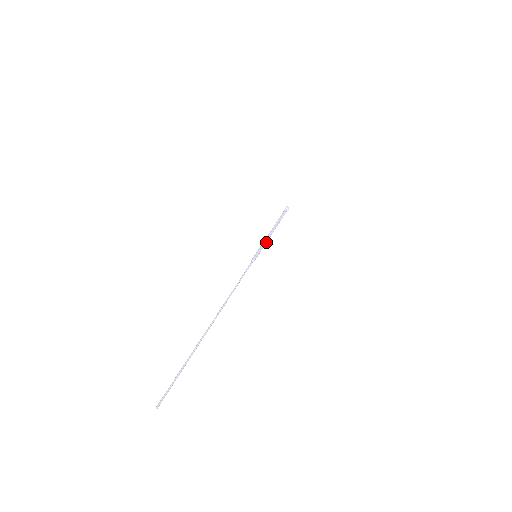
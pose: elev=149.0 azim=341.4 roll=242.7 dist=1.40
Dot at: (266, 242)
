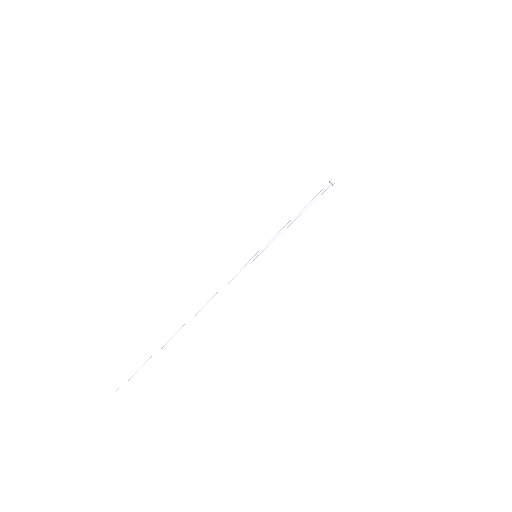
Dot at: occluded
